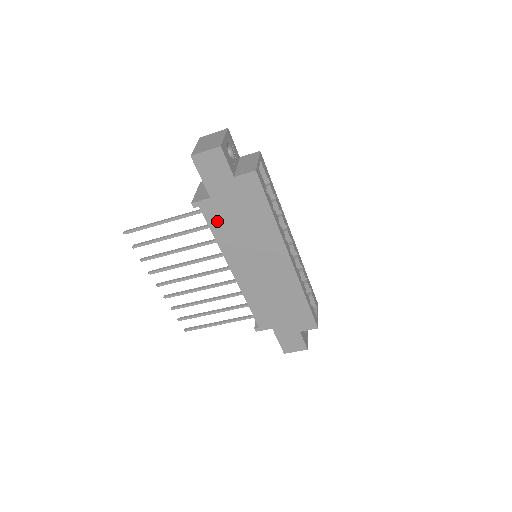
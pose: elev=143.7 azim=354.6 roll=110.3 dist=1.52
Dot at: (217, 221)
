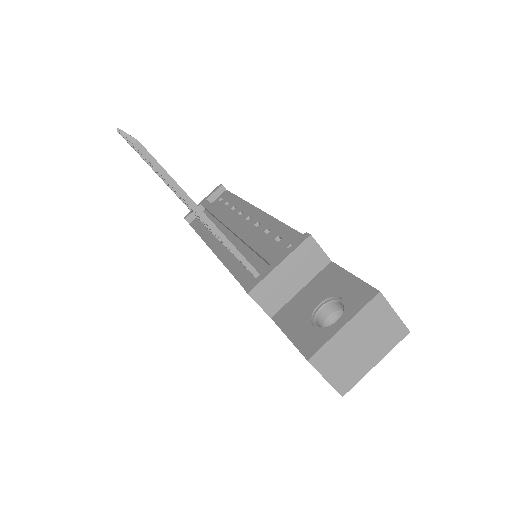
Dot at: occluded
